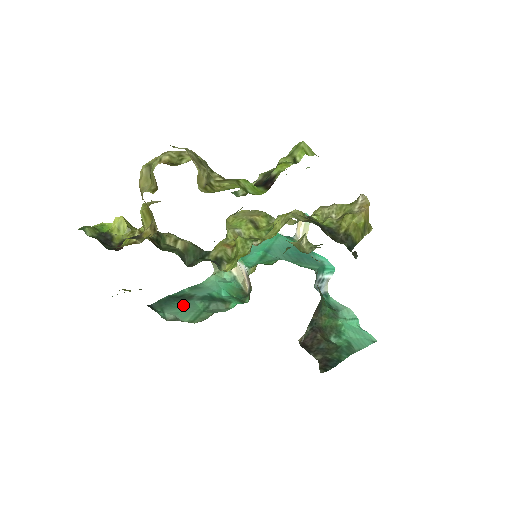
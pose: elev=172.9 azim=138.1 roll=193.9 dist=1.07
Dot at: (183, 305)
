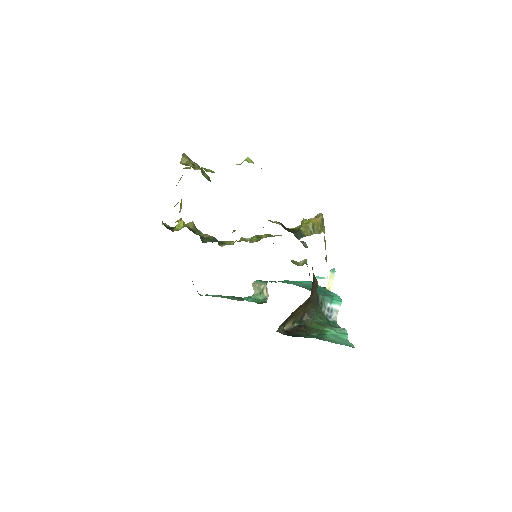
Dot at: occluded
